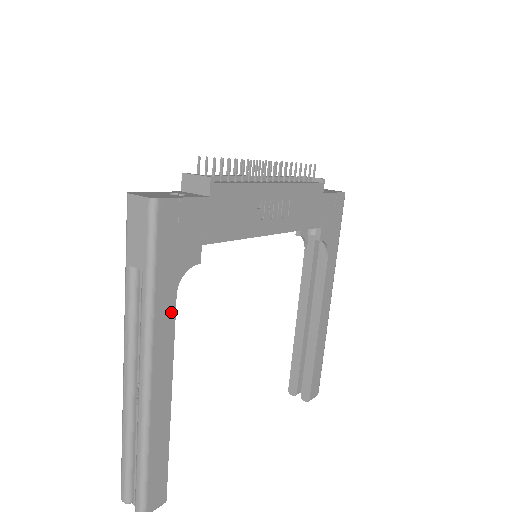
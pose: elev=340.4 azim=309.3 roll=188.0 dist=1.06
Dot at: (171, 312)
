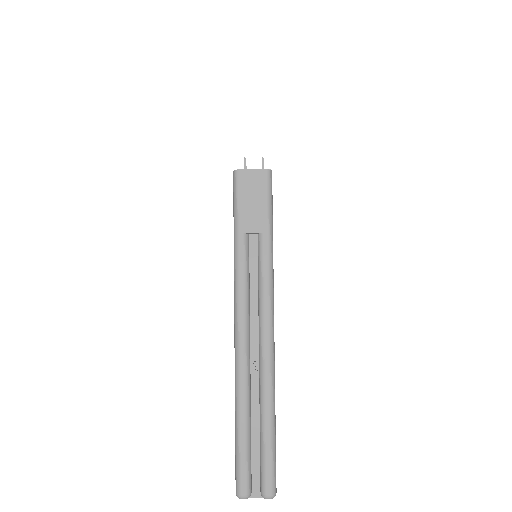
Dot at: occluded
